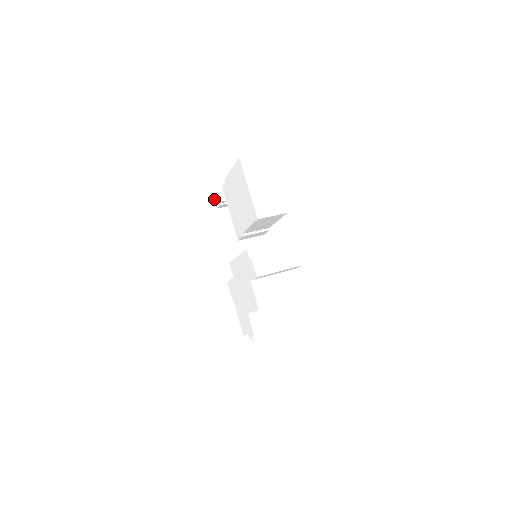
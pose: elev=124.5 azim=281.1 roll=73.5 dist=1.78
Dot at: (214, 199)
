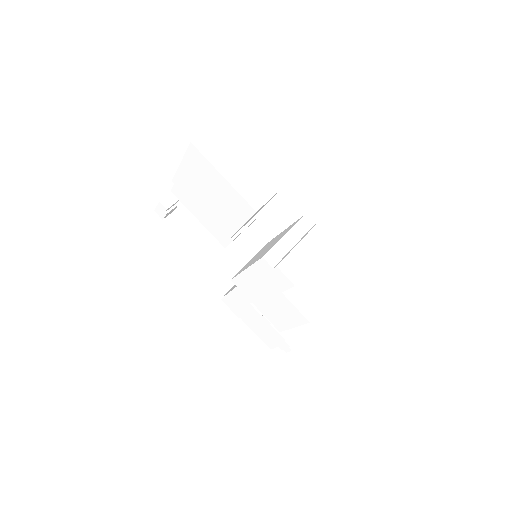
Dot at: occluded
